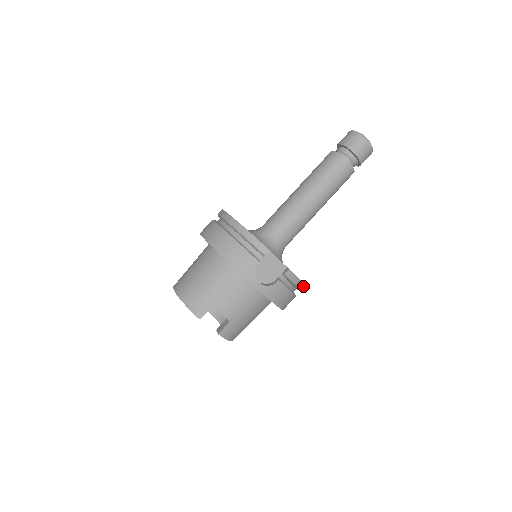
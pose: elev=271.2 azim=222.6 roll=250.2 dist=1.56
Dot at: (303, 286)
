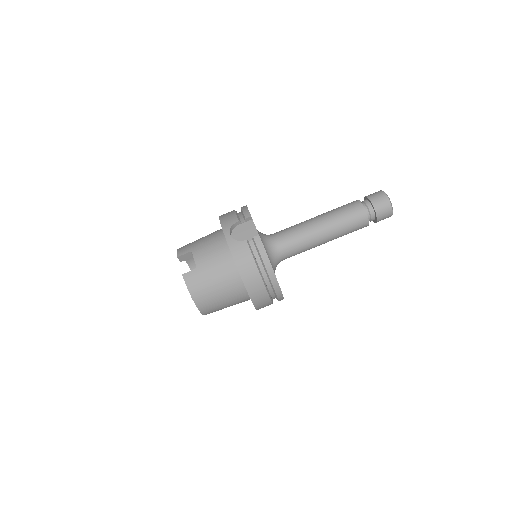
Dot at: (272, 271)
